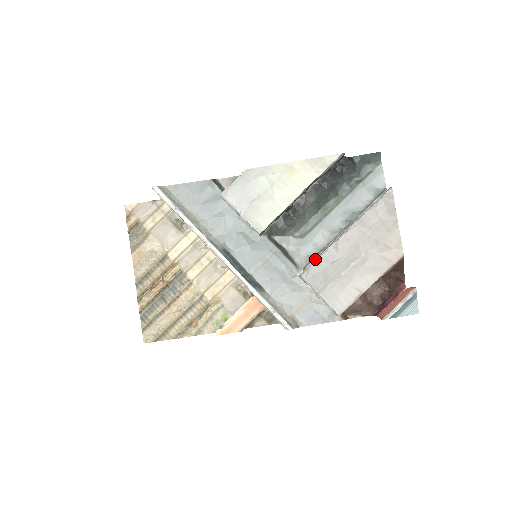
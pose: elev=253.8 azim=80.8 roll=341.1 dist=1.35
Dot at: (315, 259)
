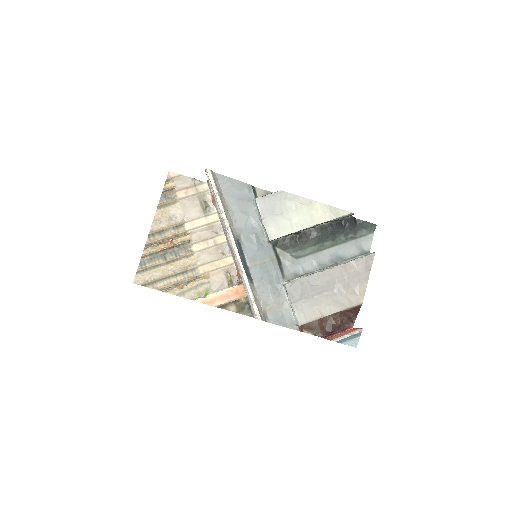
Dot at: (301, 277)
